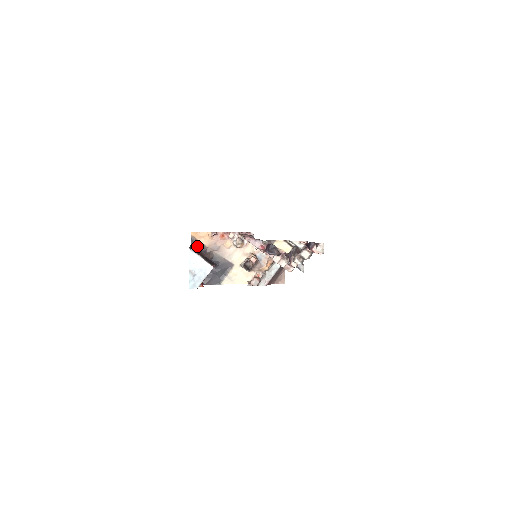
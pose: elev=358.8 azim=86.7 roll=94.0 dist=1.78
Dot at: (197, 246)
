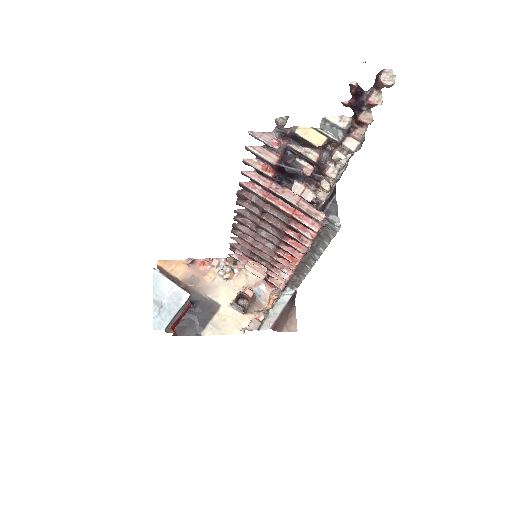
Dot at: occluded
